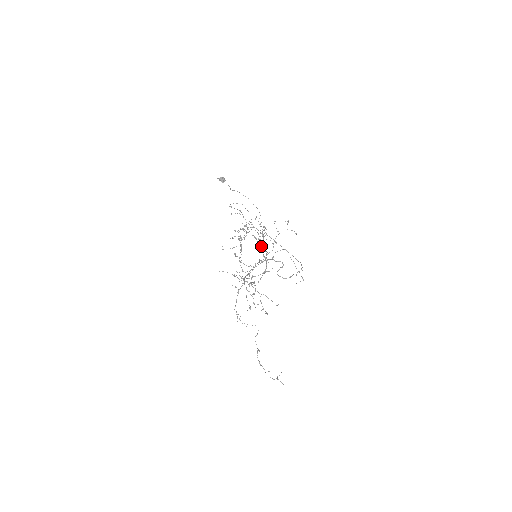
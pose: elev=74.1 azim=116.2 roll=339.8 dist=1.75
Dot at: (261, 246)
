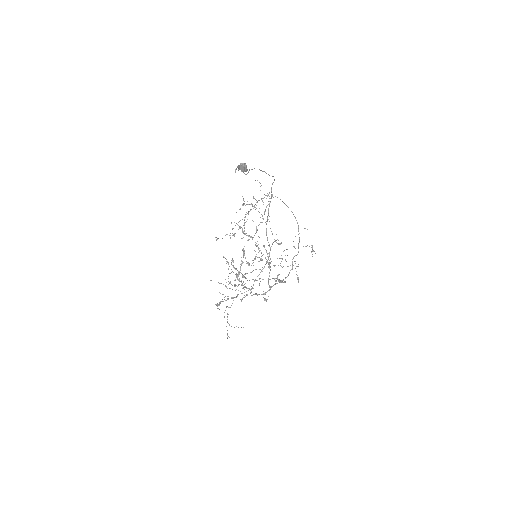
Dot at: (269, 266)
